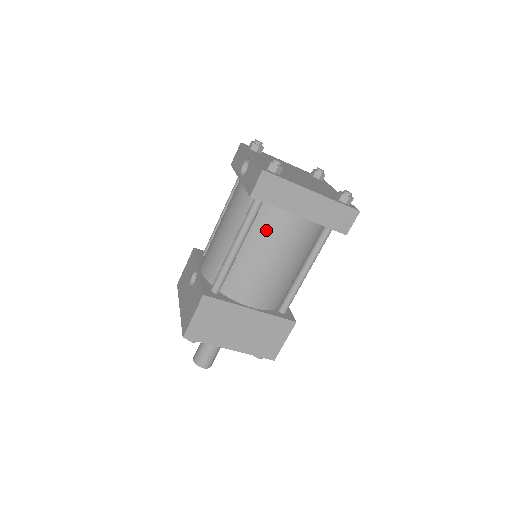
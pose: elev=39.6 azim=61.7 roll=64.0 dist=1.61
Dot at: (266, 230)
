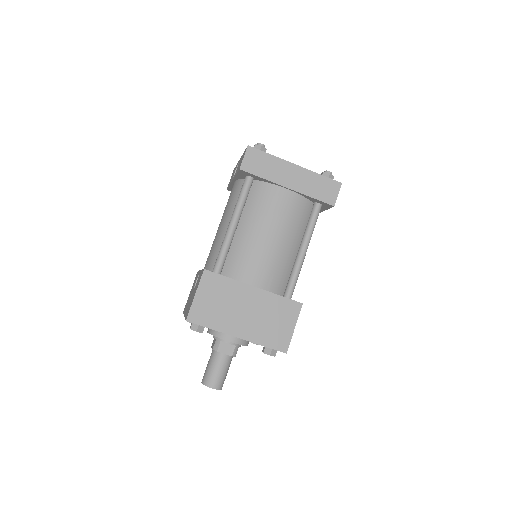
Dot at: (259, 205)
